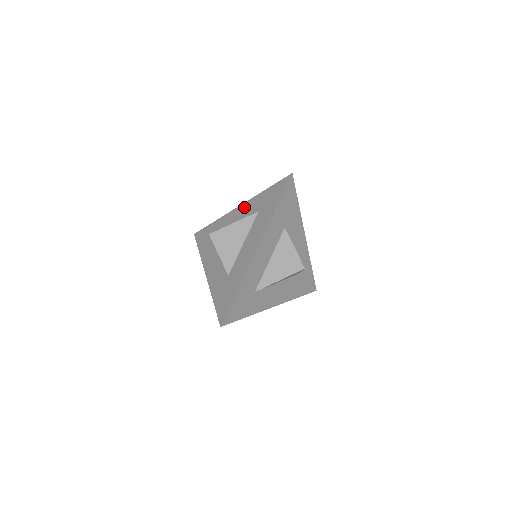
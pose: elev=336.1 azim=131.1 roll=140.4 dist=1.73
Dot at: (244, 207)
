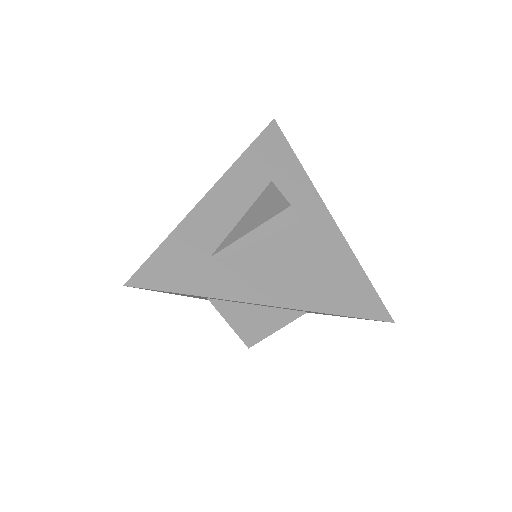
Dot at: occluded
